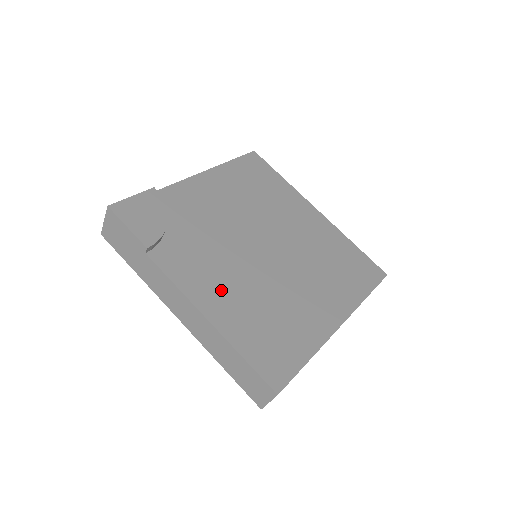
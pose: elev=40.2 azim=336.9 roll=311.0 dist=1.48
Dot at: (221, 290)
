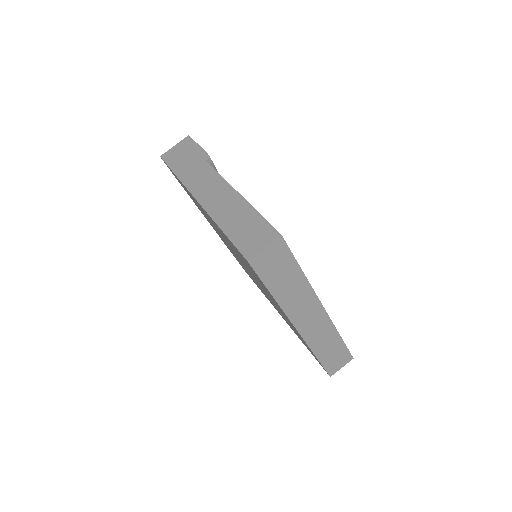
Dot at: occluded
